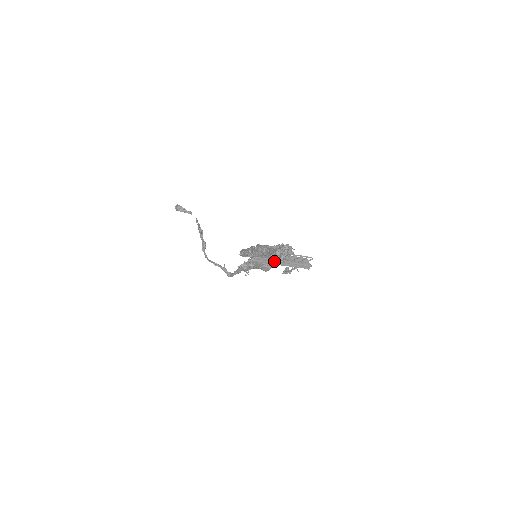
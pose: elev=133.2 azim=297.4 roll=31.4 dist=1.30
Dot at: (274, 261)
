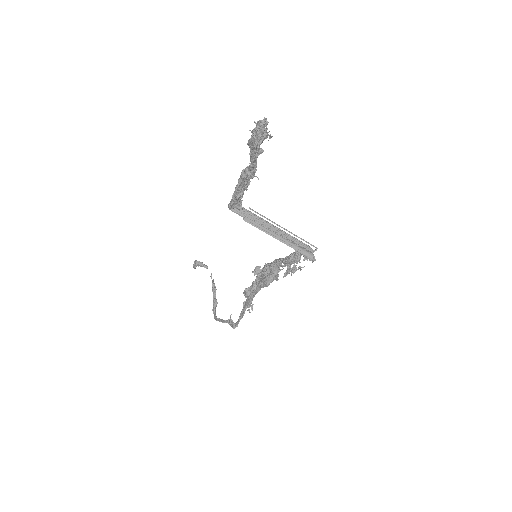
Dot at: (268, 230)
